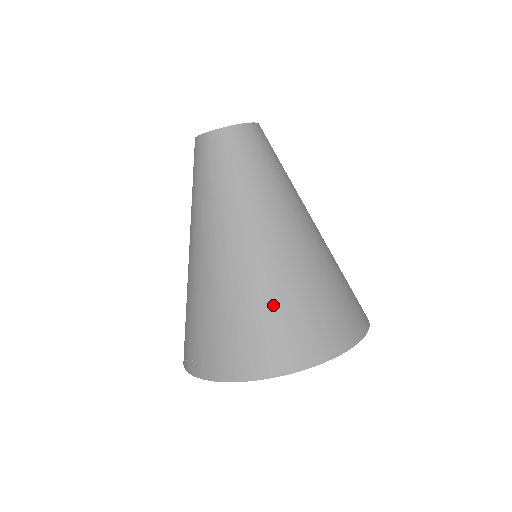
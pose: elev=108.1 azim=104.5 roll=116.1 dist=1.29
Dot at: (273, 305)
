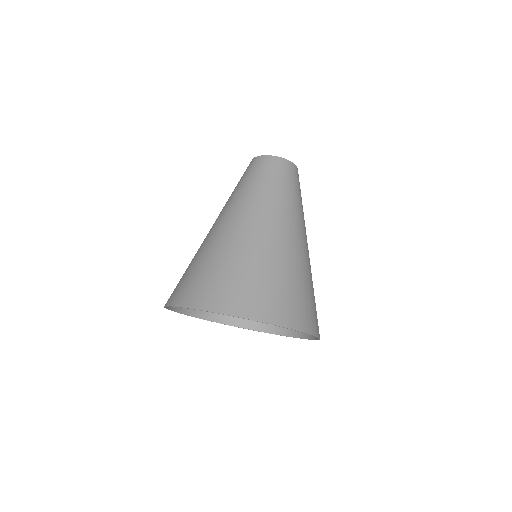
Dot at: (236, 266)
